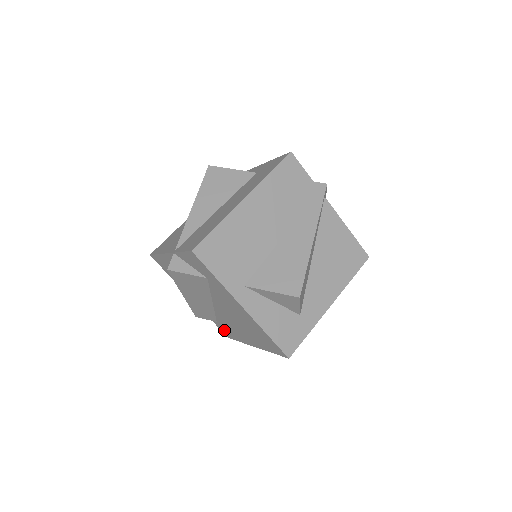
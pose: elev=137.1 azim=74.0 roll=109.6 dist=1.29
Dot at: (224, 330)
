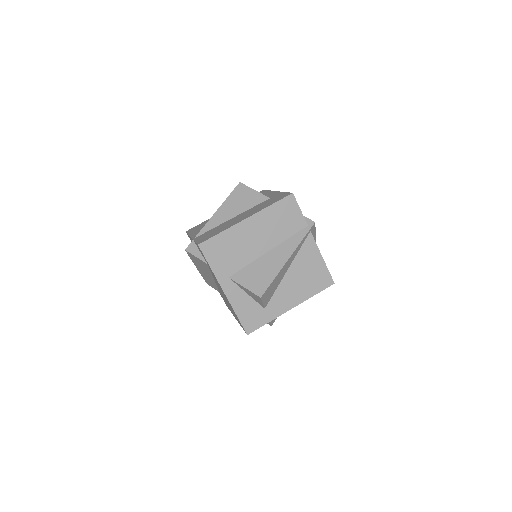
Dot at: occluded
